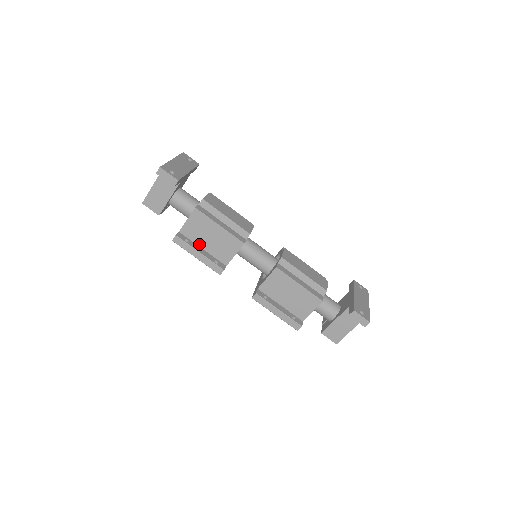
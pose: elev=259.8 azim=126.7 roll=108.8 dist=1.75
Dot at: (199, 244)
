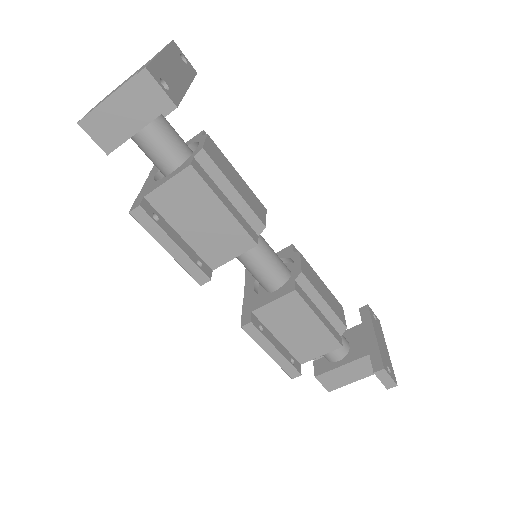
Dot at: (176, 226)
